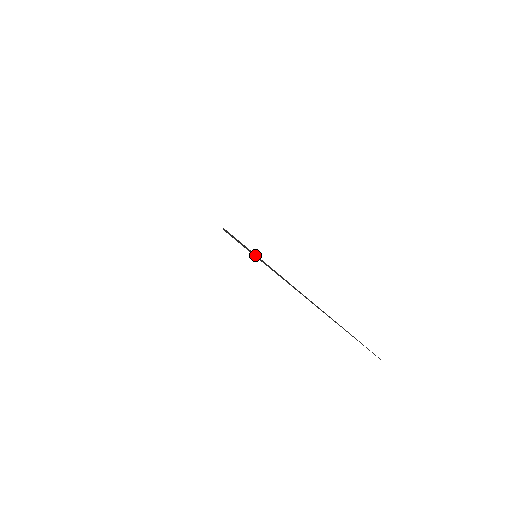
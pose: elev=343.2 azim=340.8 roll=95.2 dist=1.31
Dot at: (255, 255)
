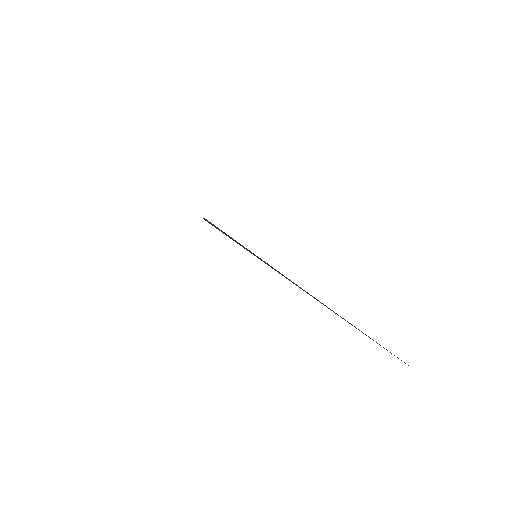
Dot at: occluded
